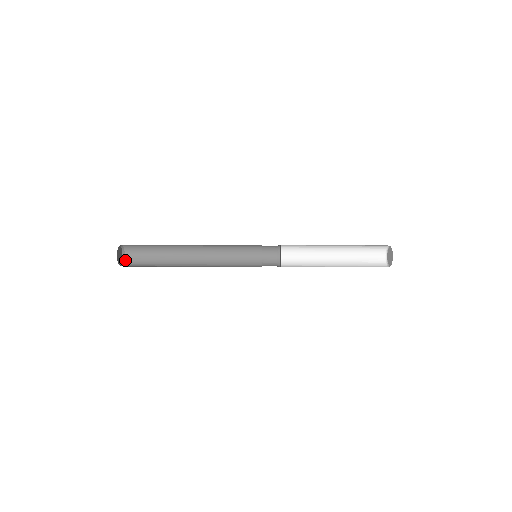
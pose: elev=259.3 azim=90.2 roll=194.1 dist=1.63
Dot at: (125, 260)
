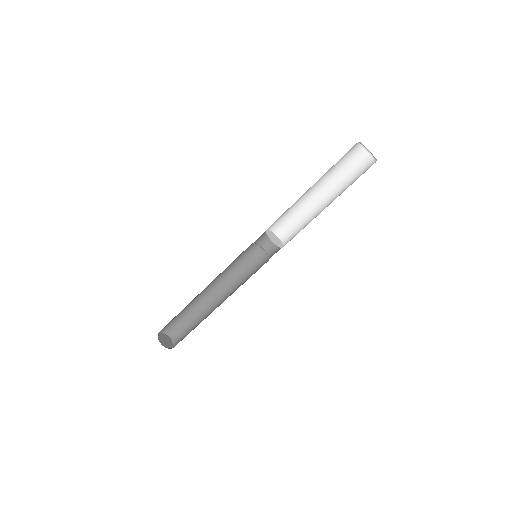
Dot at: (172, 336)
